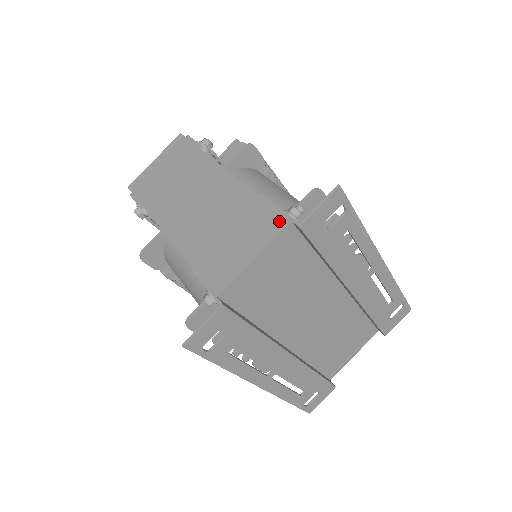
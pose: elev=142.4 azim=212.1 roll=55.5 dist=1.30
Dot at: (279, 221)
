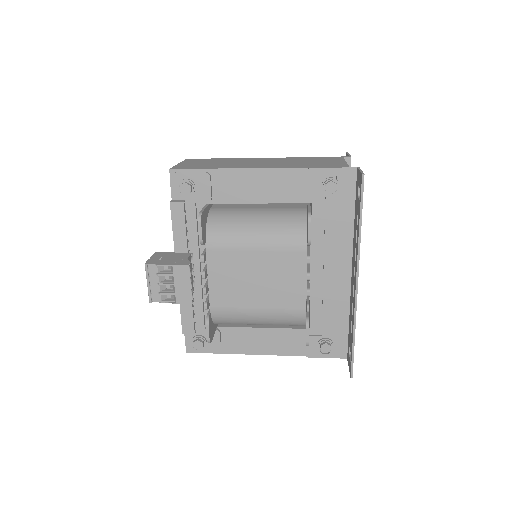
Dot at: (336, 157)
